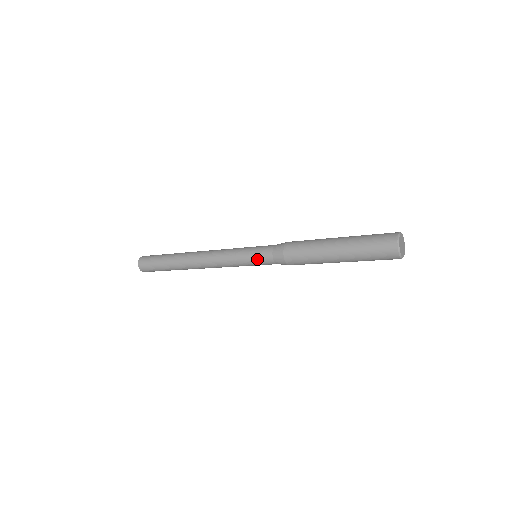
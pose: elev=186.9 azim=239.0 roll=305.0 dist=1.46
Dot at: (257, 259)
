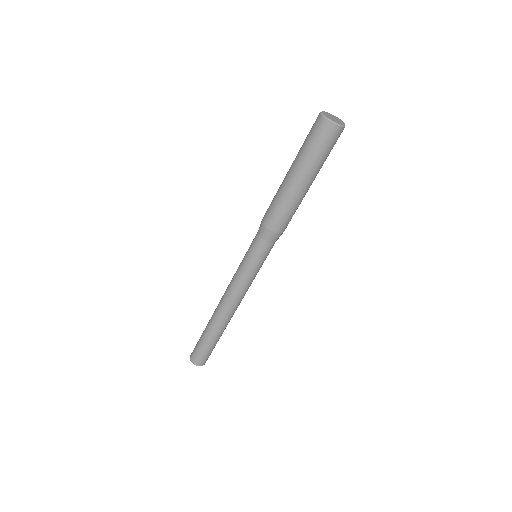
Dot at: (252, 253)
